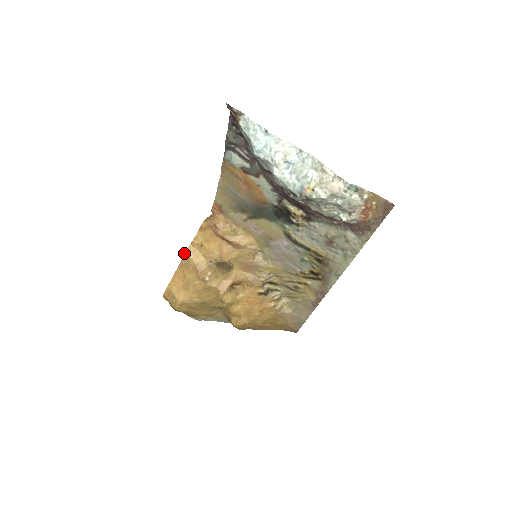
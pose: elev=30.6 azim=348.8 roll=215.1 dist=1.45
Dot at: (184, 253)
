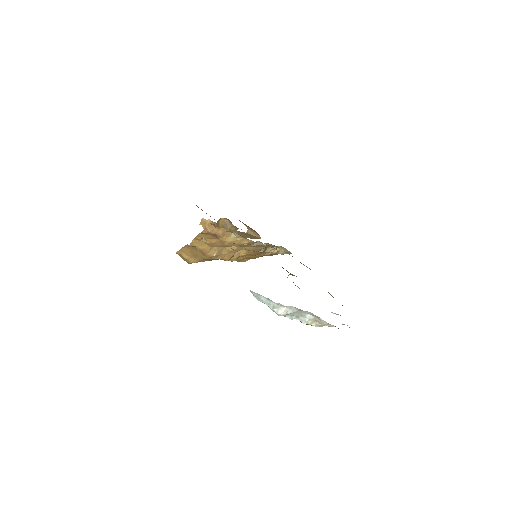
Dot at: (189, 245)
